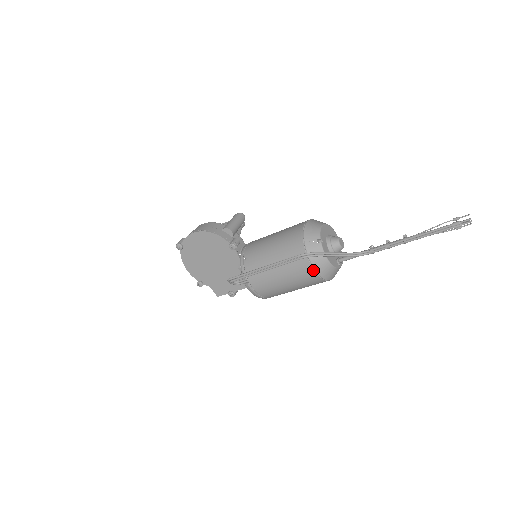
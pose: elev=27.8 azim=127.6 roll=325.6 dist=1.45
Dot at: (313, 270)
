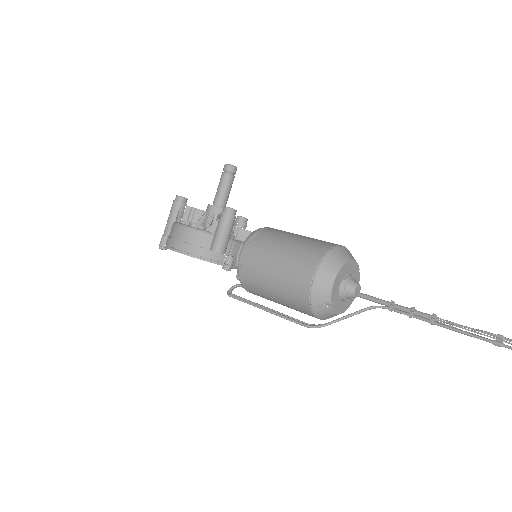
Dot at: (321, 319)
